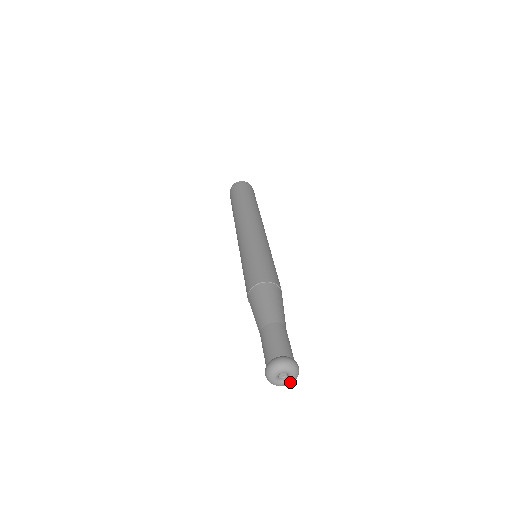
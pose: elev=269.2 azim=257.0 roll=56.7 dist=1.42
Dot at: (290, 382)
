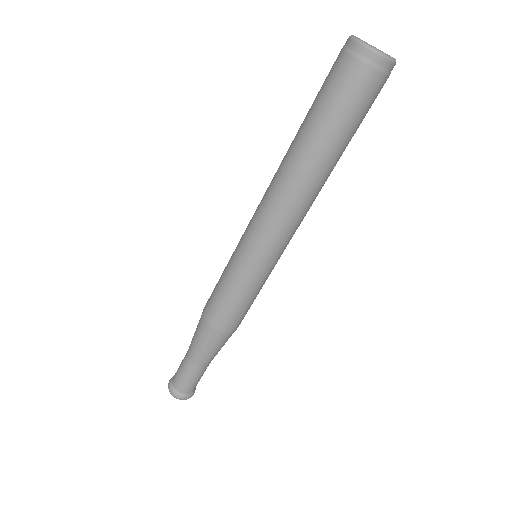
Dot at: occluded
